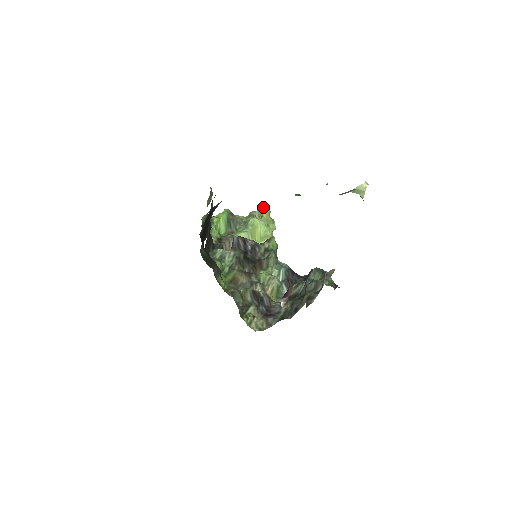
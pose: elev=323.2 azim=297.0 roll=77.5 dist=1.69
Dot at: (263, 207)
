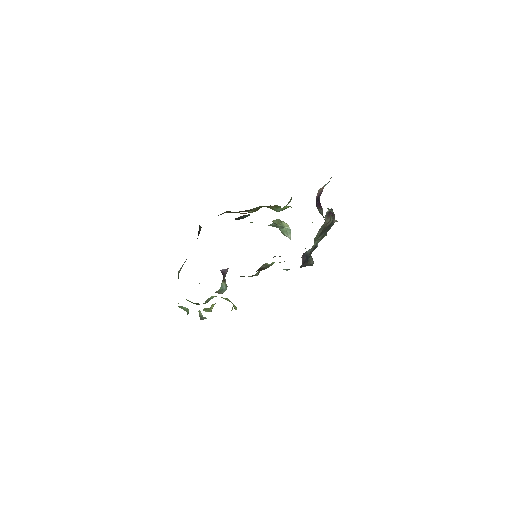
Dot at: (206, 308)
